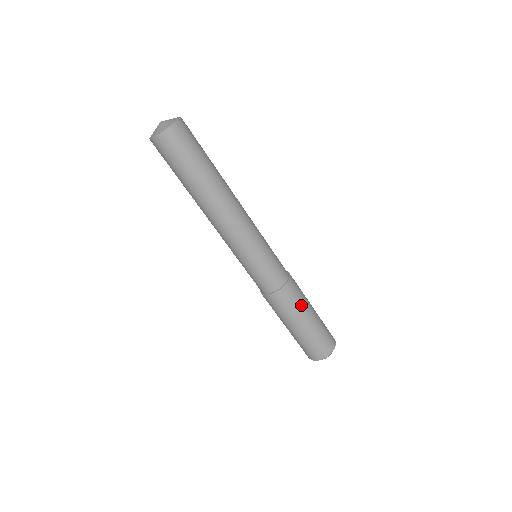
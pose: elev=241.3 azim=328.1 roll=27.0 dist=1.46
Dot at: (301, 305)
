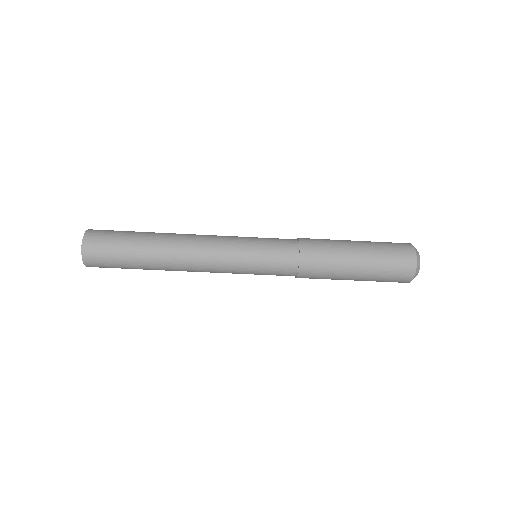
Dot at: (334, 245)
